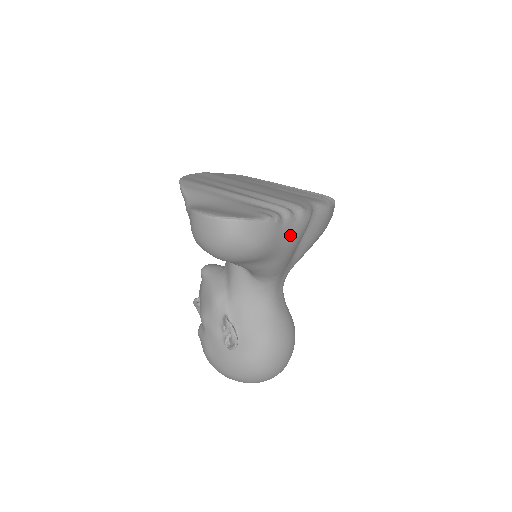
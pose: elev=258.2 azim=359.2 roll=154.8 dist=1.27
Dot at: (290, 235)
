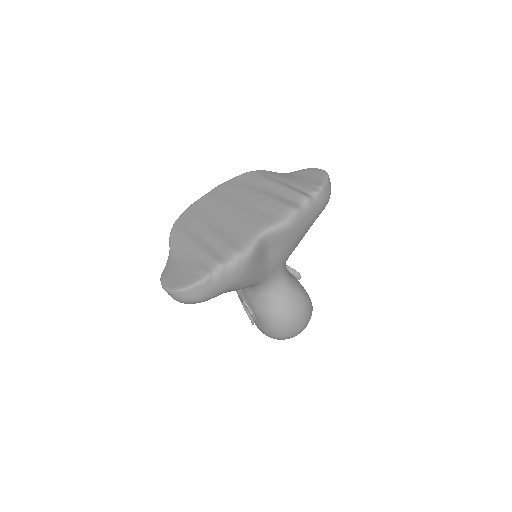
Dot at: (230, 278)
